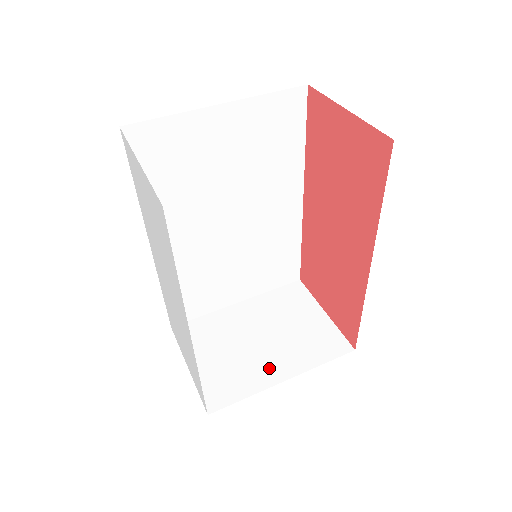
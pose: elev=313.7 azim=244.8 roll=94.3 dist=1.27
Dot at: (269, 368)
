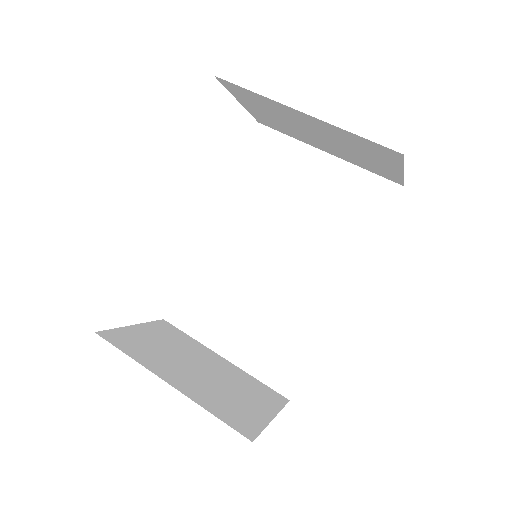
Dot at: (173, 372)
